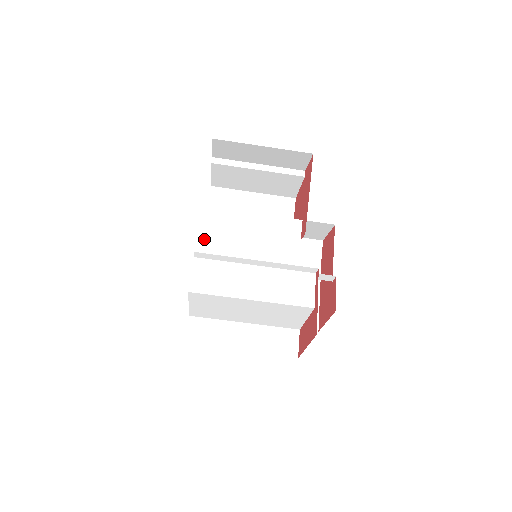
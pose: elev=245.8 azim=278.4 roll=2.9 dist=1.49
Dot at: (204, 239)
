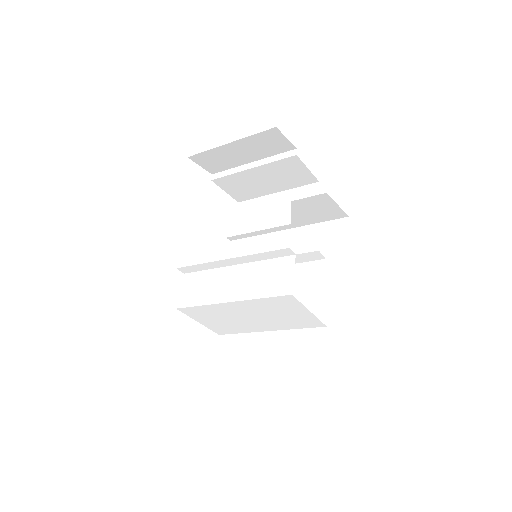
Dot at: (232, 255)
